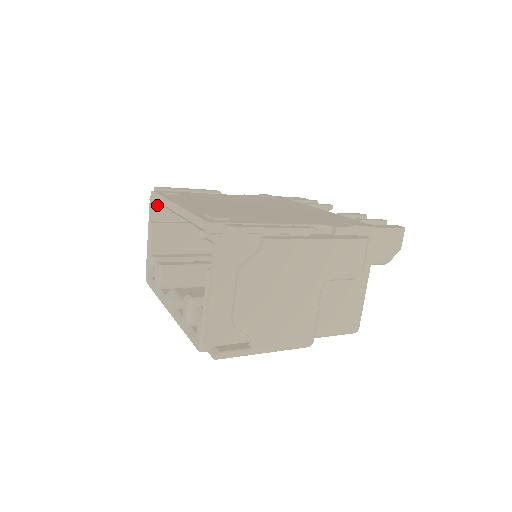
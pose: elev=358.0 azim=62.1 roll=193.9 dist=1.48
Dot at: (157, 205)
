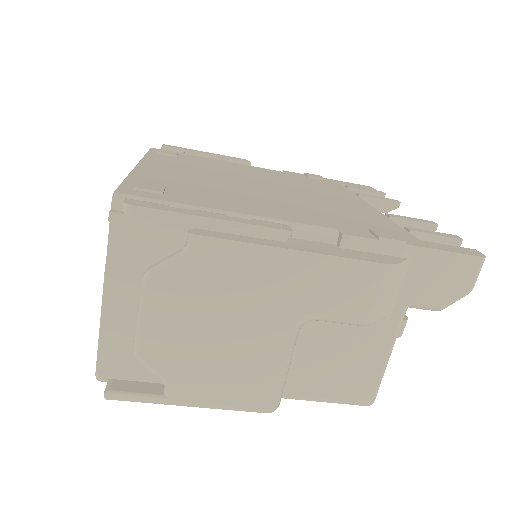
Dot at: occluded
